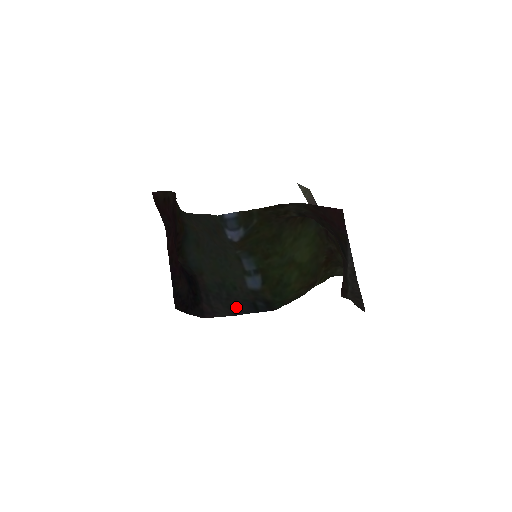
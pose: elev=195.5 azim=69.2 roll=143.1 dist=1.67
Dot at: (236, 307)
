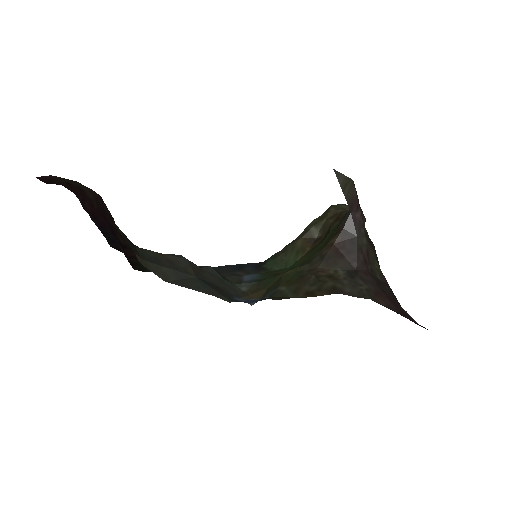
Dot at: occluded
